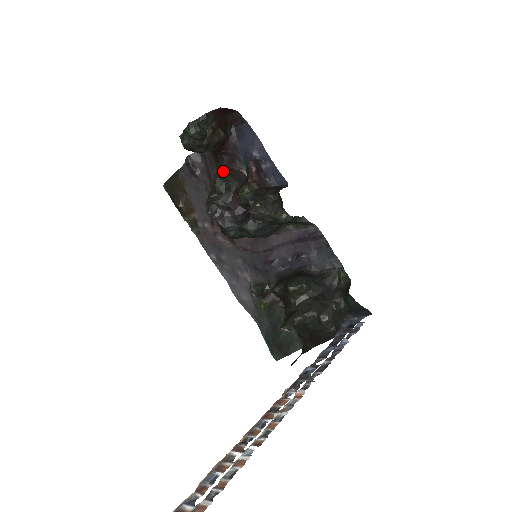
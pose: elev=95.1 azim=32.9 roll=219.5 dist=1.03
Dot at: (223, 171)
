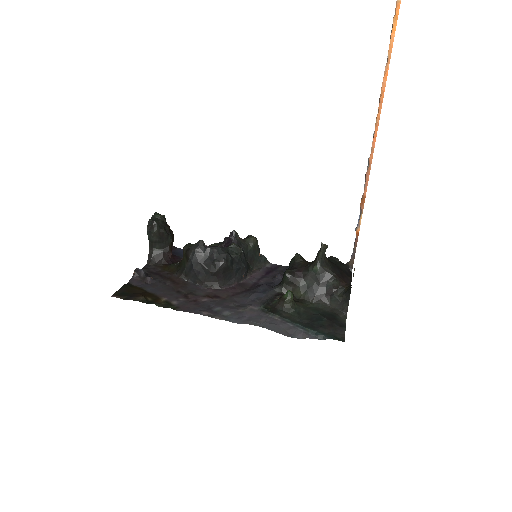
Dot at: (178, 263)
